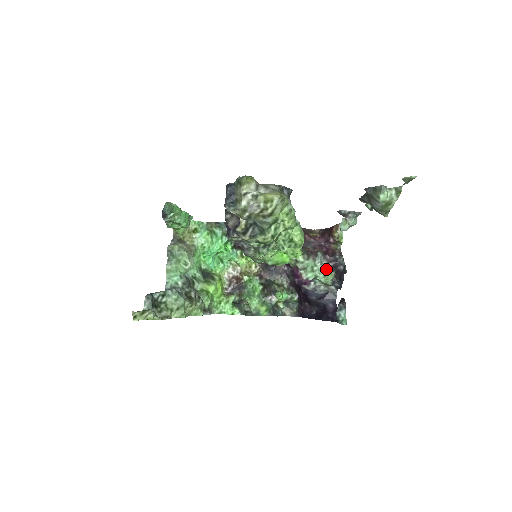
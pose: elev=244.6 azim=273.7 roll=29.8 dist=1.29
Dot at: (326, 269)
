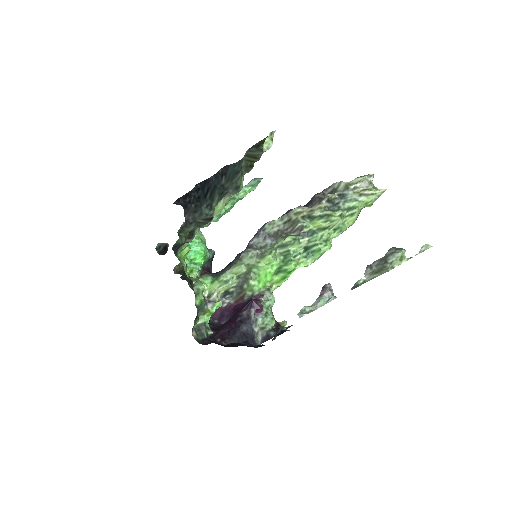
Dot at: (274, 318)
